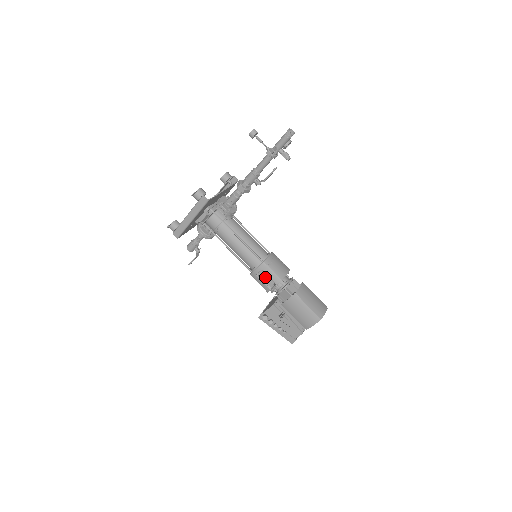
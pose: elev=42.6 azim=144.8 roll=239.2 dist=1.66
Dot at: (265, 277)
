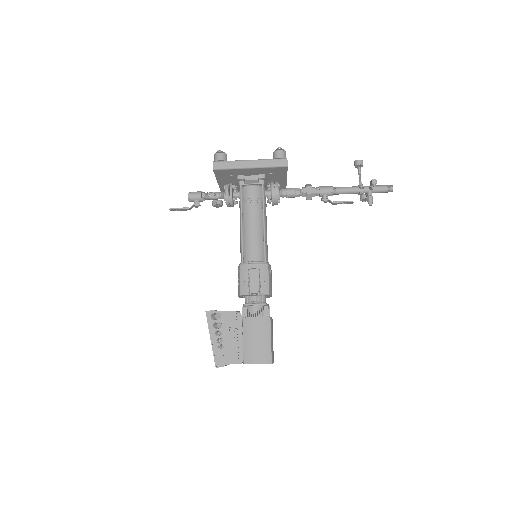
Dot at: (255, 278)
